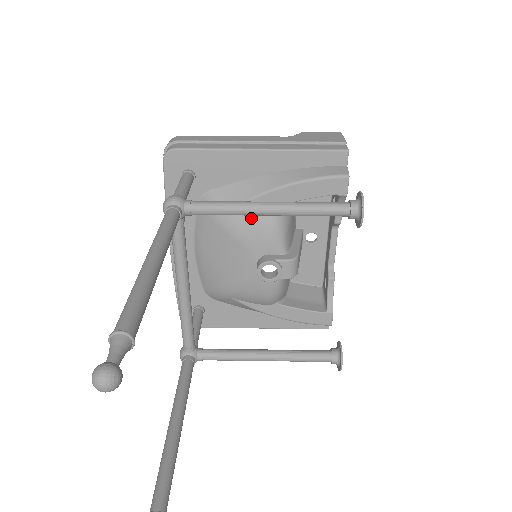
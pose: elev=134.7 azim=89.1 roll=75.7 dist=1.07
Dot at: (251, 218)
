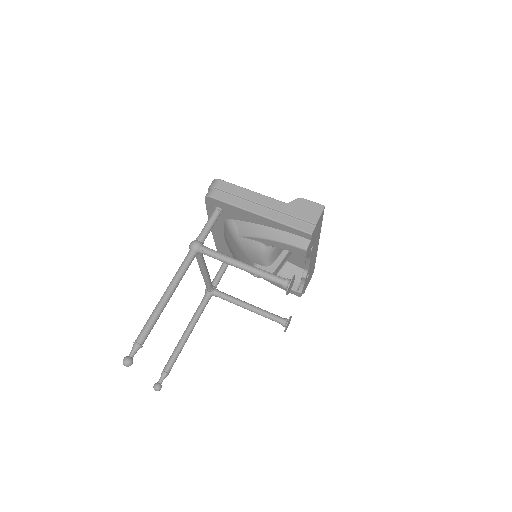
Dot at: (249, 245)
